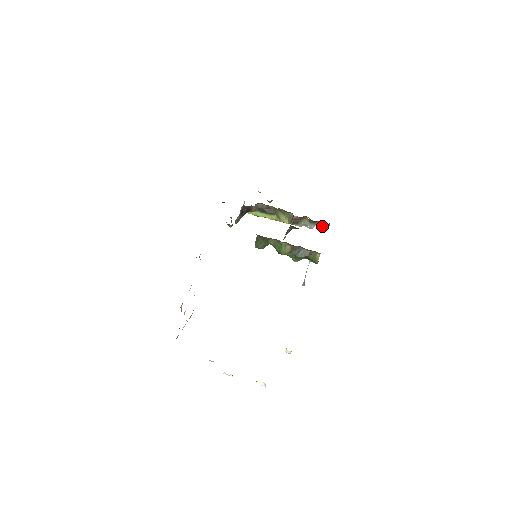
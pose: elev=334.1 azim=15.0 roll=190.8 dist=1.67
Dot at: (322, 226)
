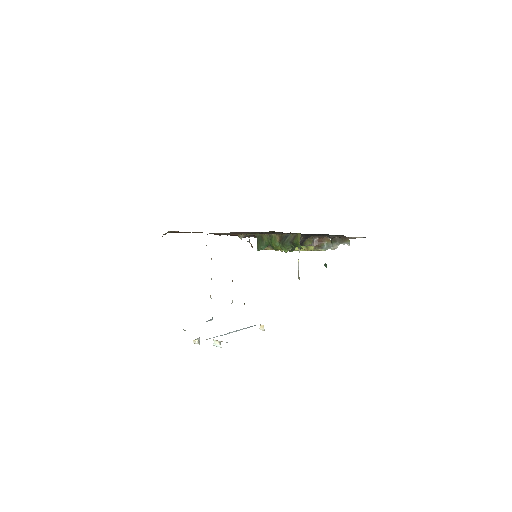
Dot at: (344, 244)
